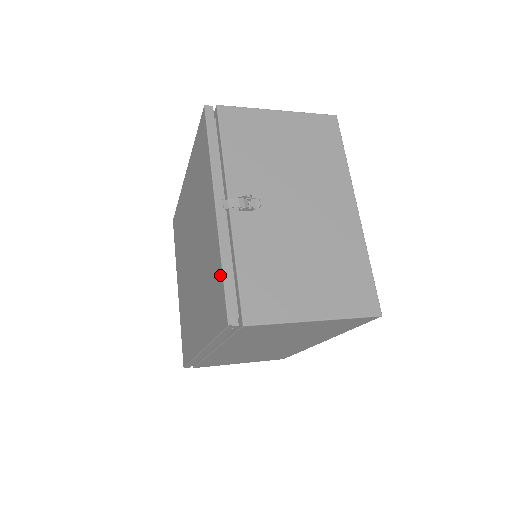
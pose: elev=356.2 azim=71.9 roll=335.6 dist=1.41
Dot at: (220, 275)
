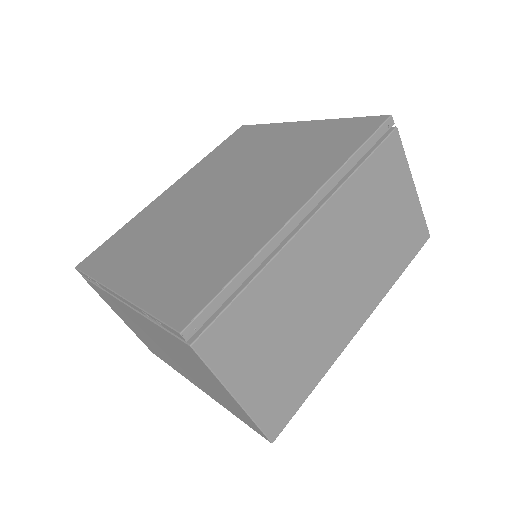
Dot at: (346, 121)
